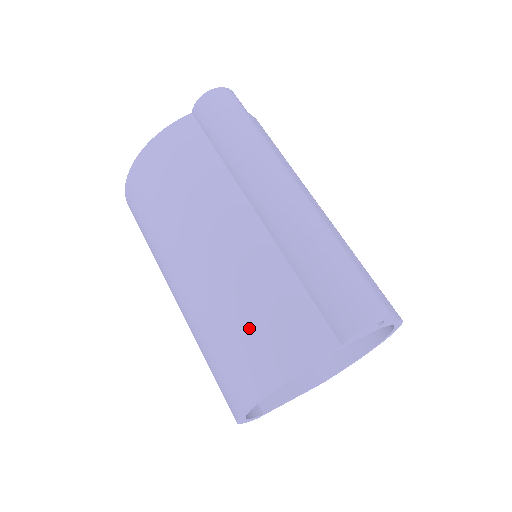
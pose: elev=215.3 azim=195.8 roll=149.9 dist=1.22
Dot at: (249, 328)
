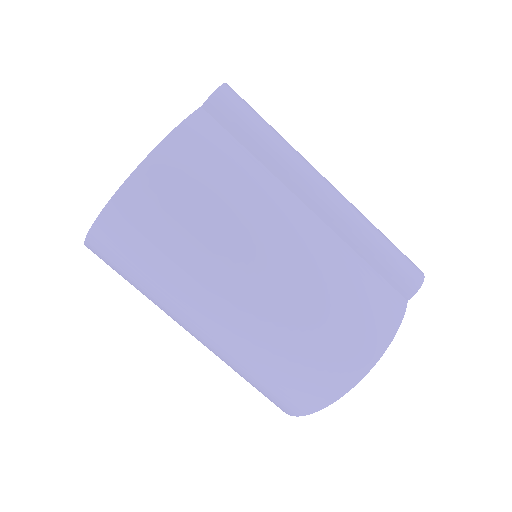
Dot at: (350, 310)
